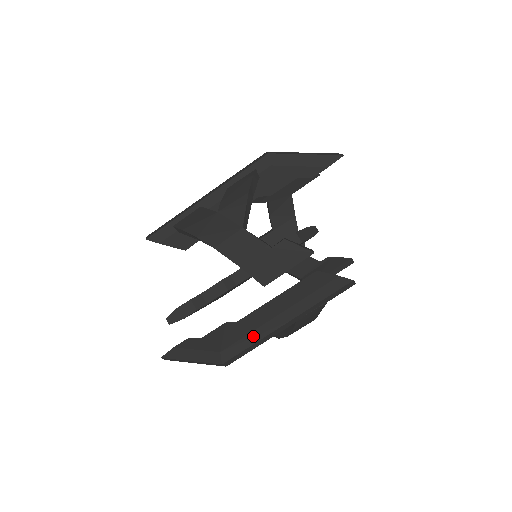
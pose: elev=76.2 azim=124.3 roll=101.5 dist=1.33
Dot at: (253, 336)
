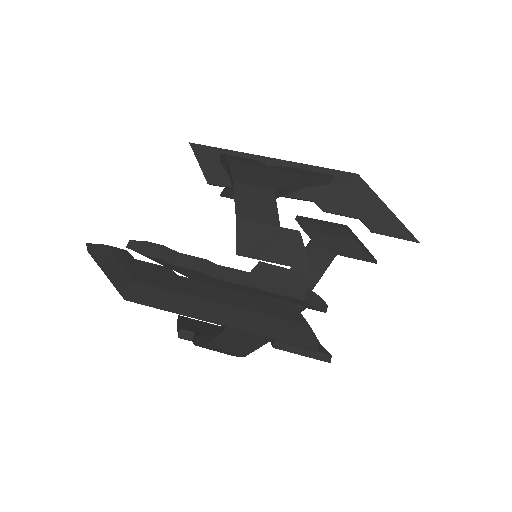
Dot at: (177, 297)
